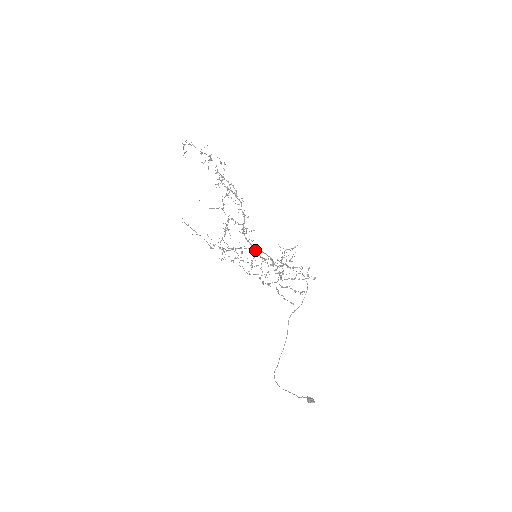
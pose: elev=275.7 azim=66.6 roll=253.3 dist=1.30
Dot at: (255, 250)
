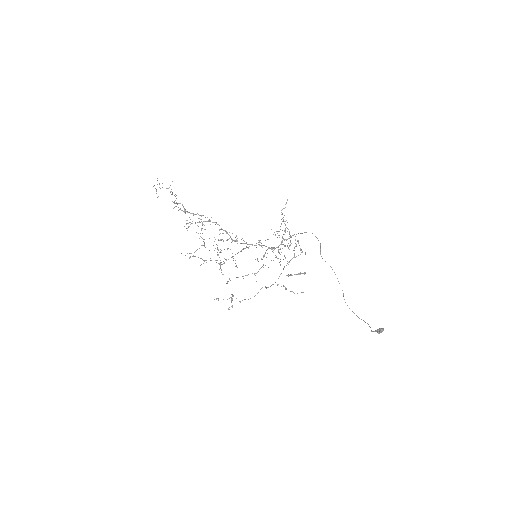
Dot at: occluded
